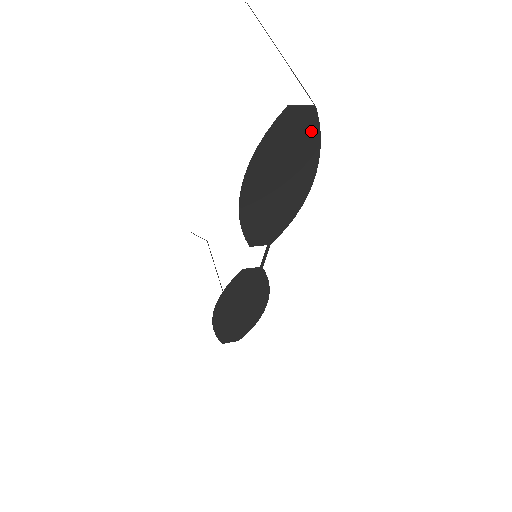
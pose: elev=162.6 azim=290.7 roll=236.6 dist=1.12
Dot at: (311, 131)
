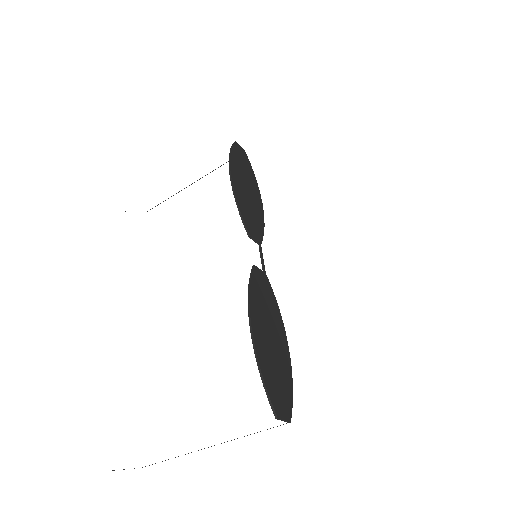
Dot at: (248, 164)
